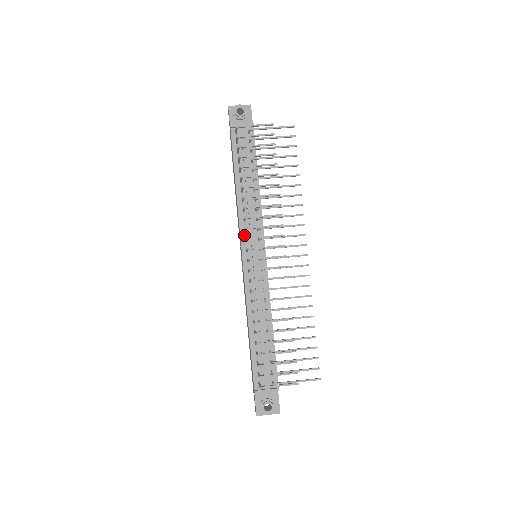
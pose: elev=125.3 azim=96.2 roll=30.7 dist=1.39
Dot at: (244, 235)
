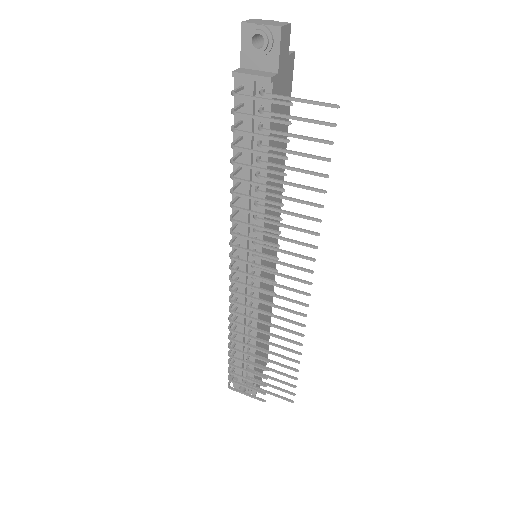
Dot at: (237, 237)
